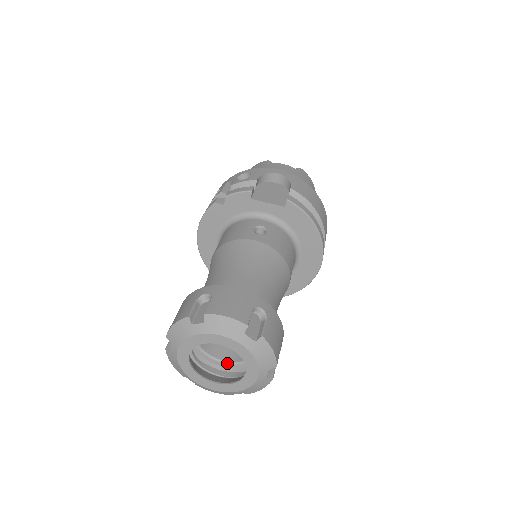
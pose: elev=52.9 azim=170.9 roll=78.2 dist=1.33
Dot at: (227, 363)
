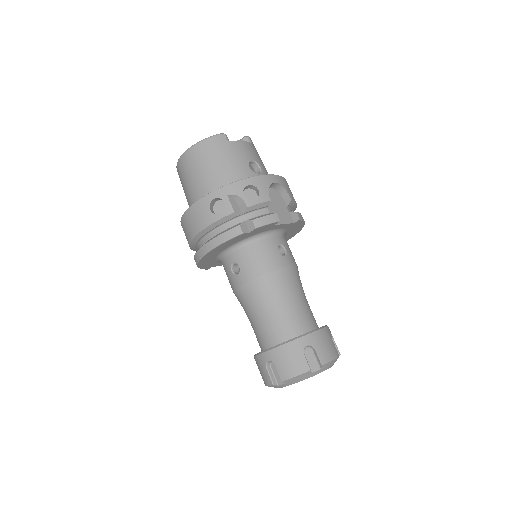
Dot at: occluded
